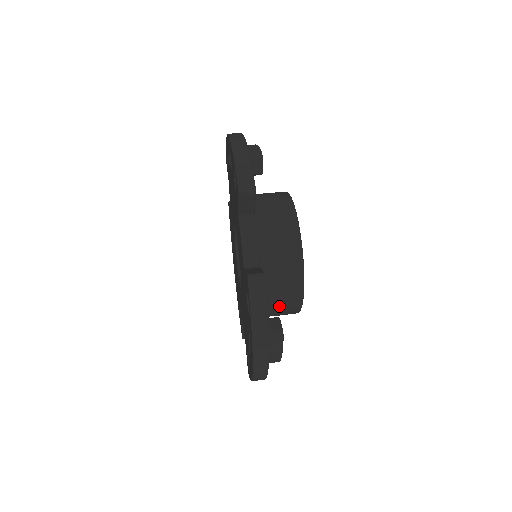
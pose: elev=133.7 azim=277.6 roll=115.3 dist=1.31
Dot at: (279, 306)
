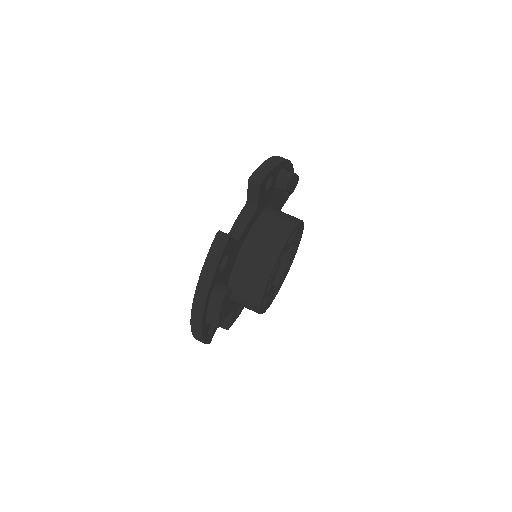
Dot at: (244, 291)
